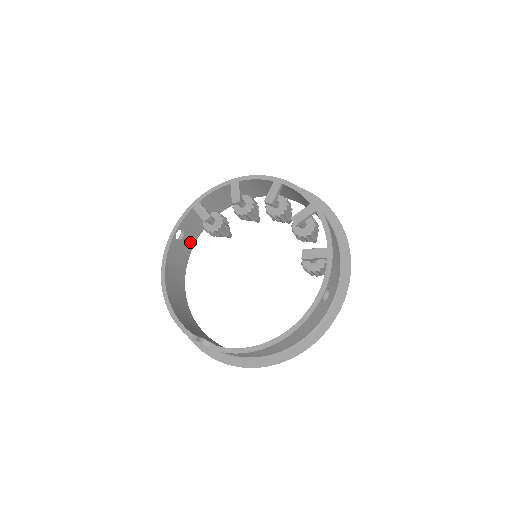
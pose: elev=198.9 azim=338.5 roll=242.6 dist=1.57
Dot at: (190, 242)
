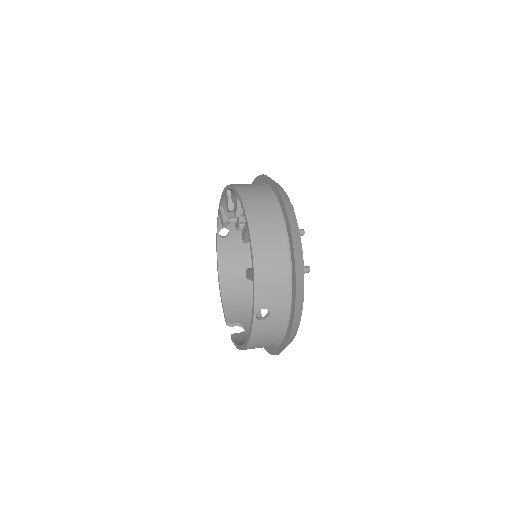
Dot at: occluded
